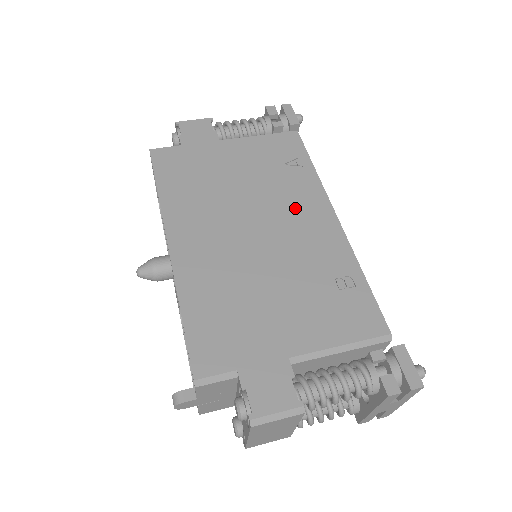
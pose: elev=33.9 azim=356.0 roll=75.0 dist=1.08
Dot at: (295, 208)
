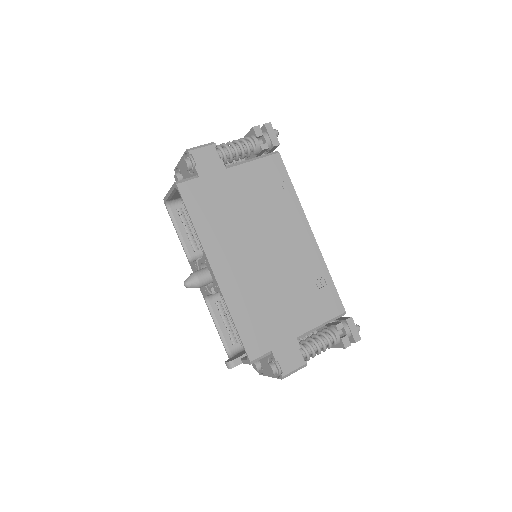
Dot at: (287, 229)
